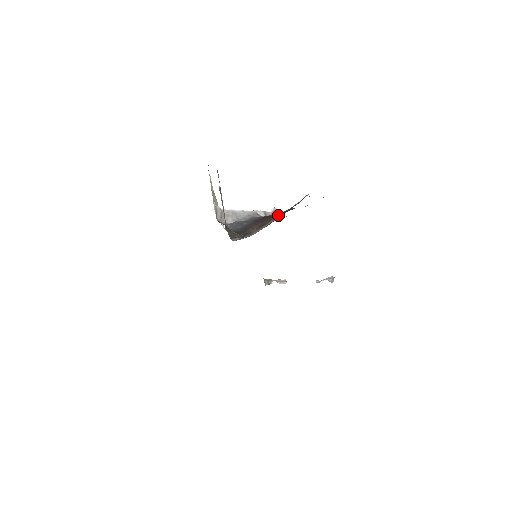
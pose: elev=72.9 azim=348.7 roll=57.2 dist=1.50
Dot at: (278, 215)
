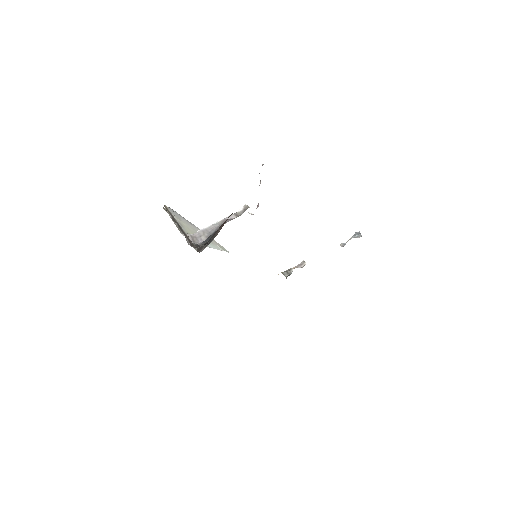
Dot at: occluded
